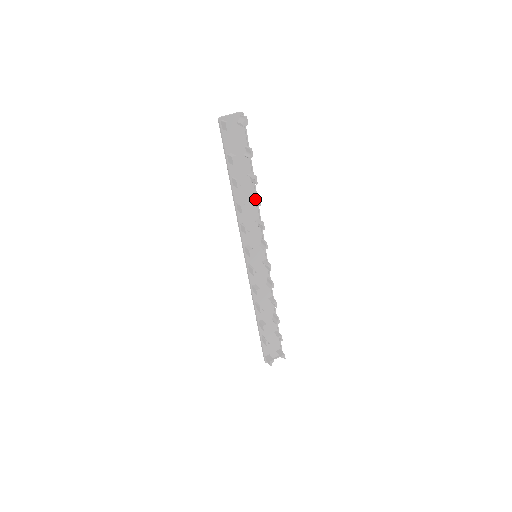
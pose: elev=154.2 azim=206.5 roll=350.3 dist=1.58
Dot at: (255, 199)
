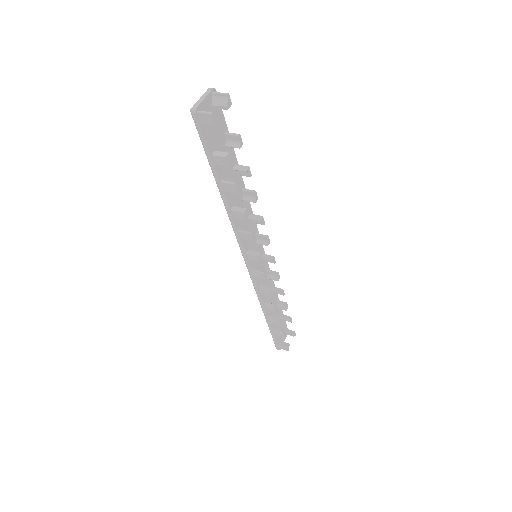
Dot at: (247, 194)
